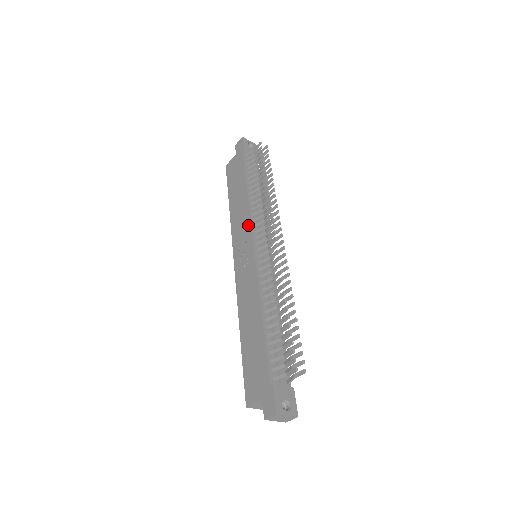
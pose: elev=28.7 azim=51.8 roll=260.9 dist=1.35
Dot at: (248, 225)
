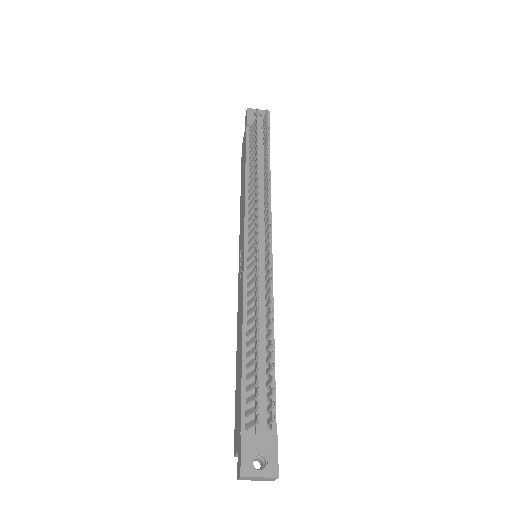
Dot at: (243, 219)
